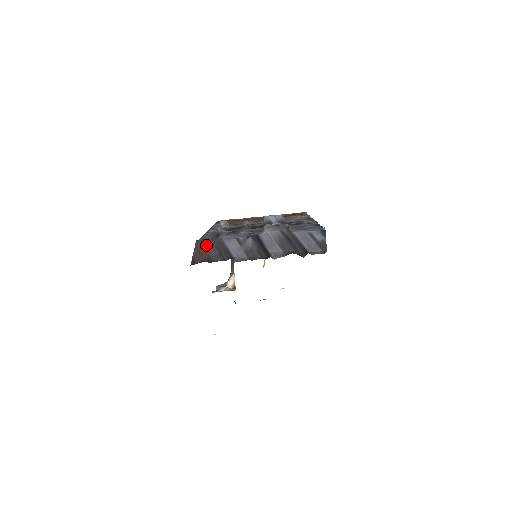
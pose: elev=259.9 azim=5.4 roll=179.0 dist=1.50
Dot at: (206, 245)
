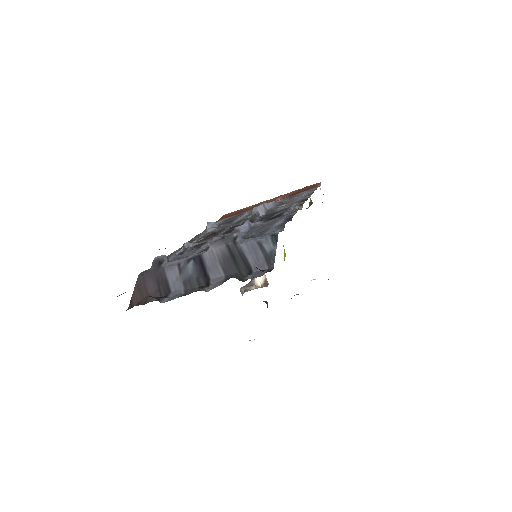
Dot at: (147, 279)
